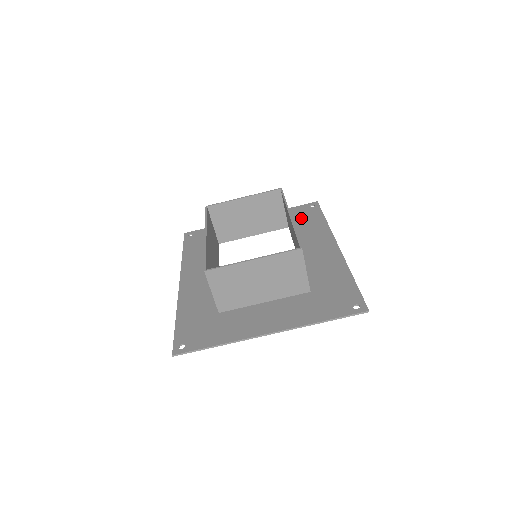
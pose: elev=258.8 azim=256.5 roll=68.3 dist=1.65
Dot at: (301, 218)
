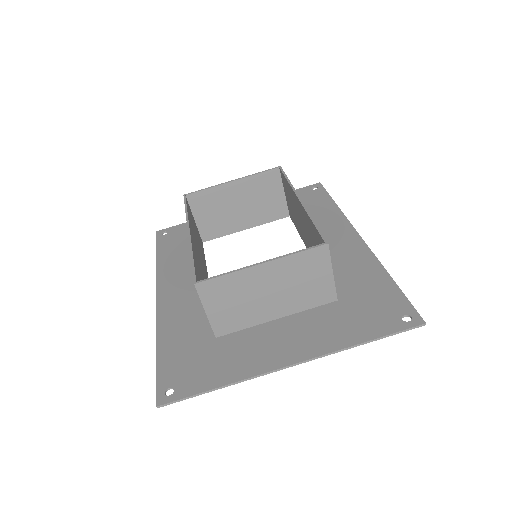
Dot at: (304, 204)
